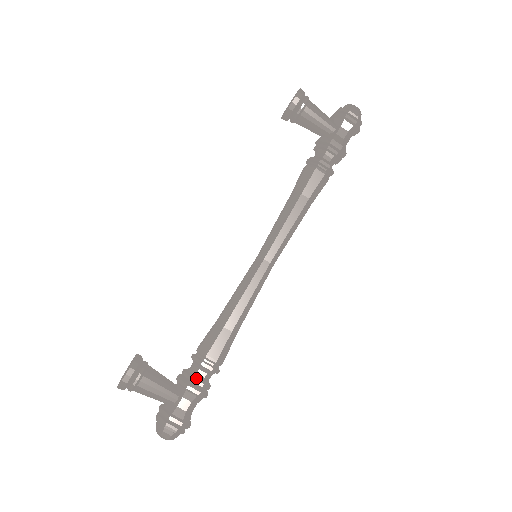
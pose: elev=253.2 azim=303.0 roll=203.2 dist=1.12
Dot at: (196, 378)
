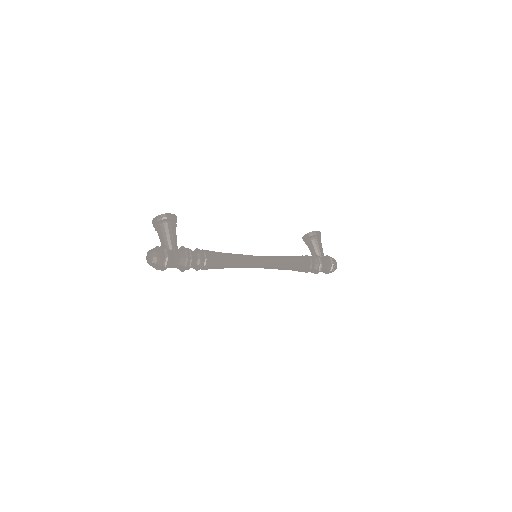
Dot at: (193, 253)
